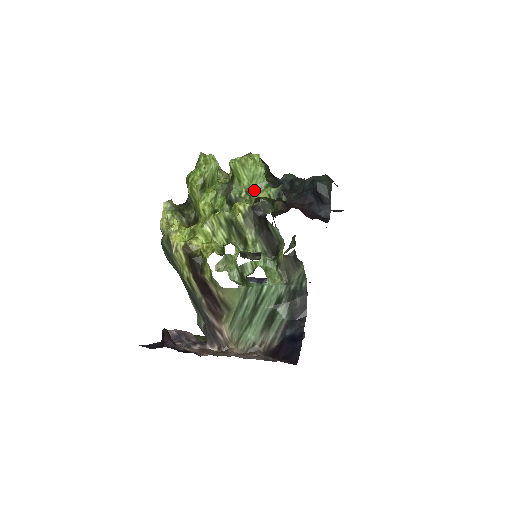
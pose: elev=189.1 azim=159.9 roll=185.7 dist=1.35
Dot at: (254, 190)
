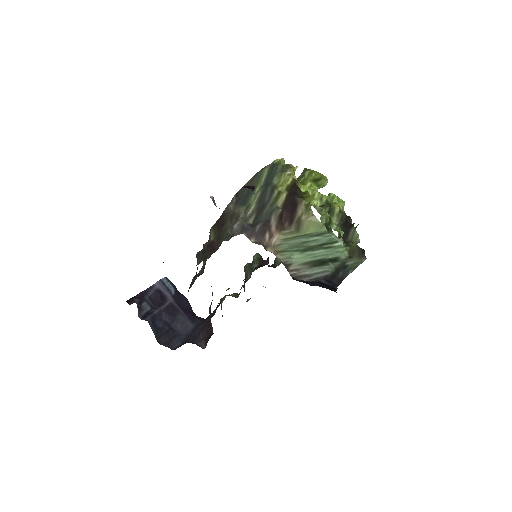
Dot at: occluded
